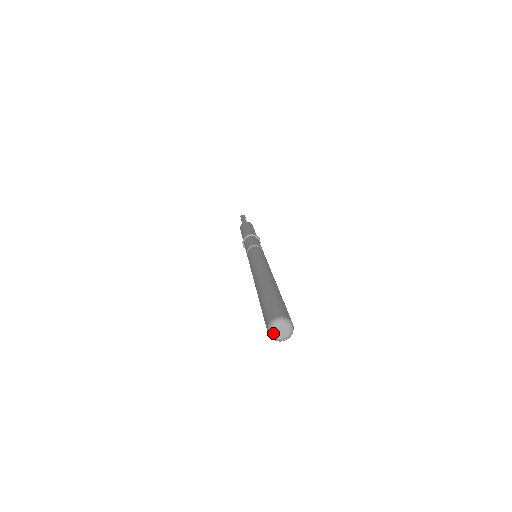
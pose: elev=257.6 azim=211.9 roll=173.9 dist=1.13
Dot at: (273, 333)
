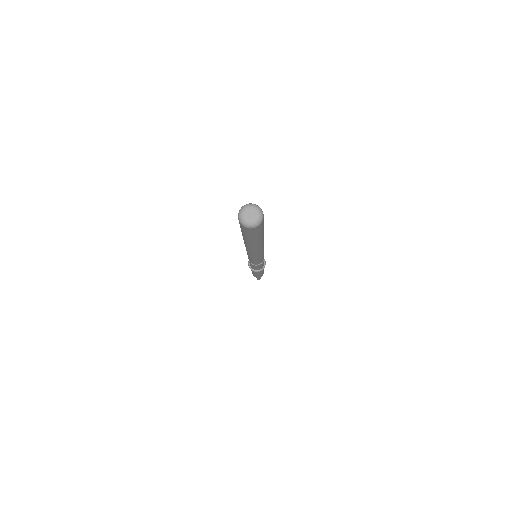
Dot at: (242, 215)
